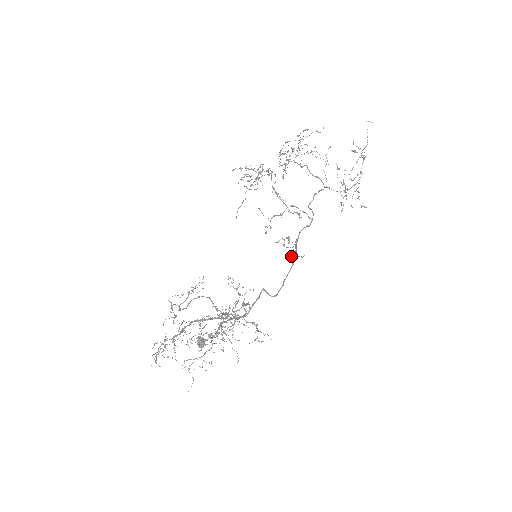
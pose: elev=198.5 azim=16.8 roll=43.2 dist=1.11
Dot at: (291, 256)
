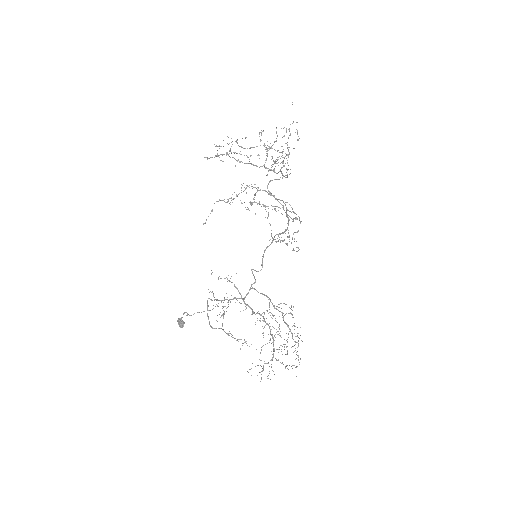
Dot at: (275, 241)
